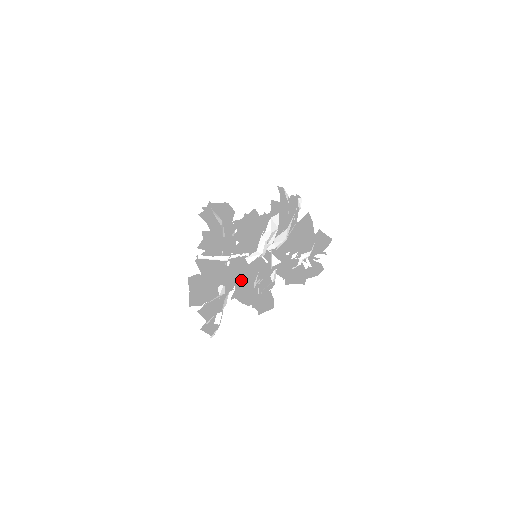
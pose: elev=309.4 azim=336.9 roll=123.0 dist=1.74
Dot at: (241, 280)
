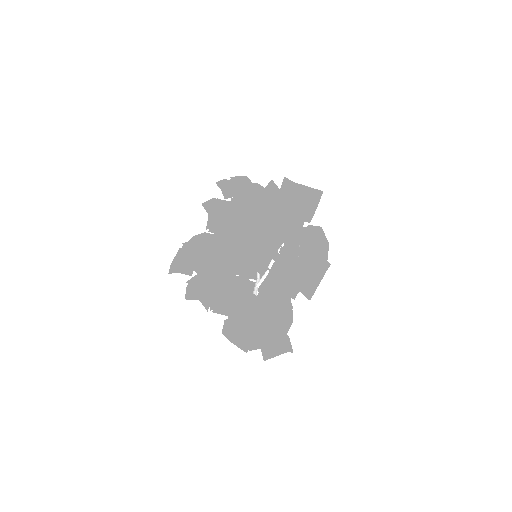
Dot at: occluded
